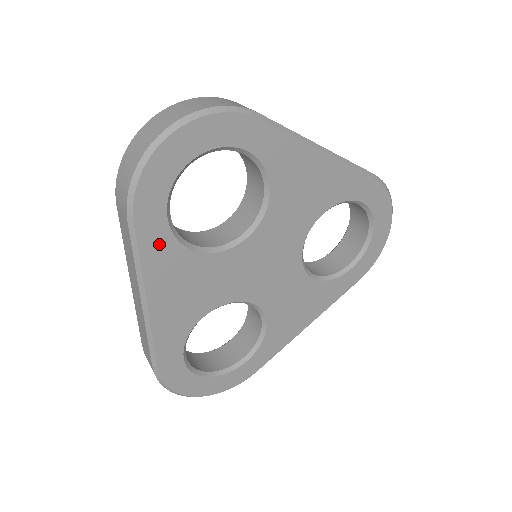
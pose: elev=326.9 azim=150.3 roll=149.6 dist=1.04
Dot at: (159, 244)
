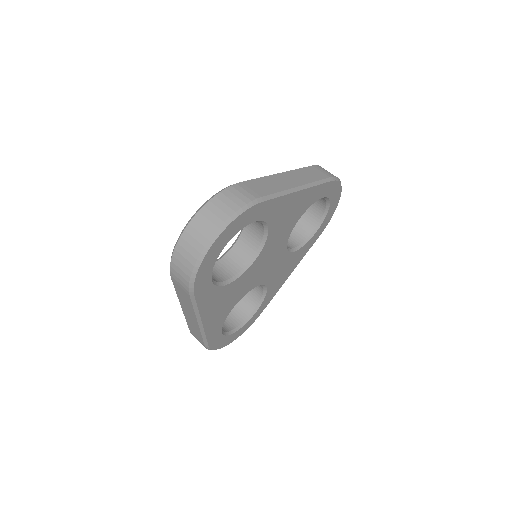
Dot at: (208, 295)
